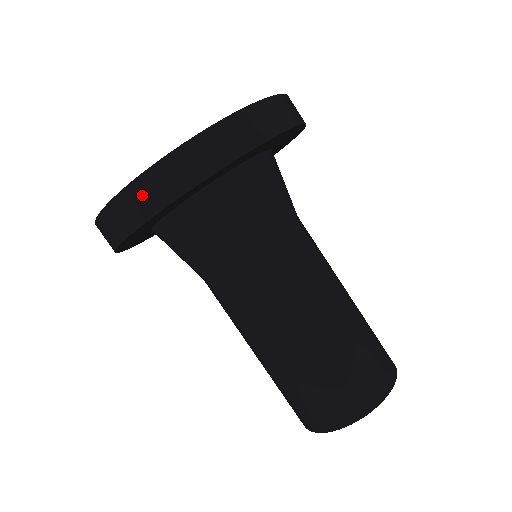
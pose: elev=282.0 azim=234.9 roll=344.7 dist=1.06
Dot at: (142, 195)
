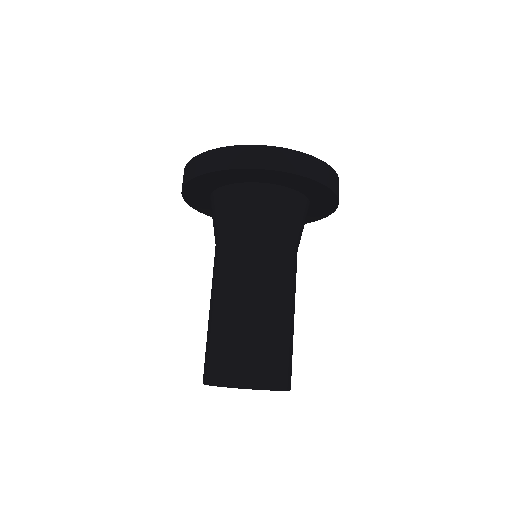
Dot at: (218, 157)
